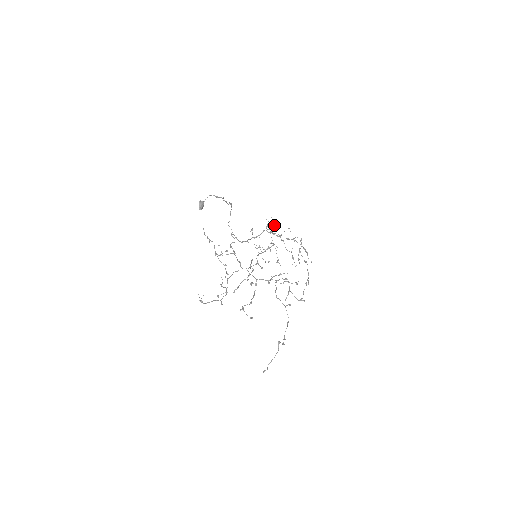
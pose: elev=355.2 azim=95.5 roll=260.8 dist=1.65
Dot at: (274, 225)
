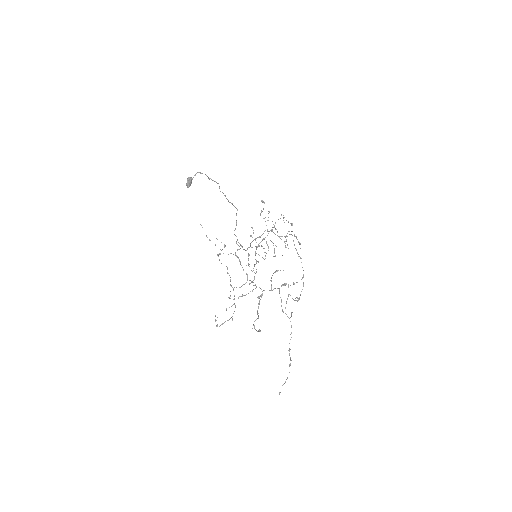
Dot at: occluded
